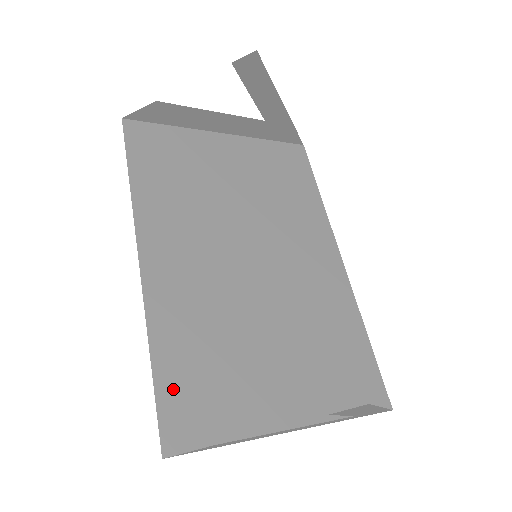
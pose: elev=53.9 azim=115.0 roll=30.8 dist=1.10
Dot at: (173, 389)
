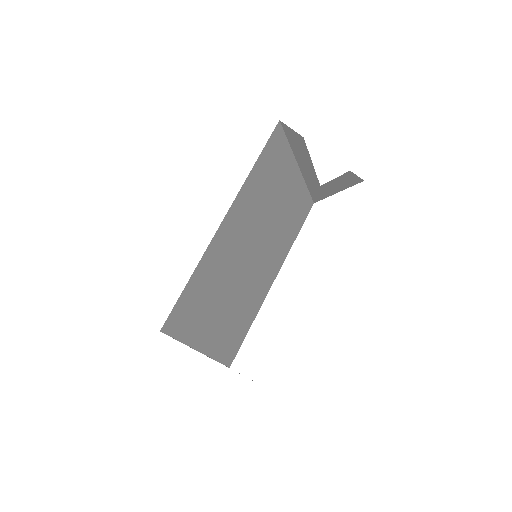
Dot at: (185, 300)
